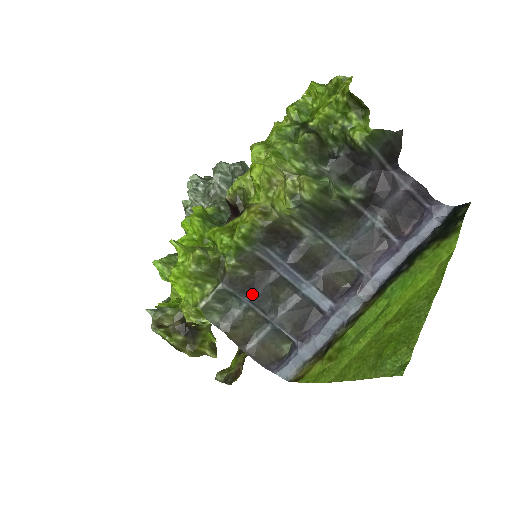
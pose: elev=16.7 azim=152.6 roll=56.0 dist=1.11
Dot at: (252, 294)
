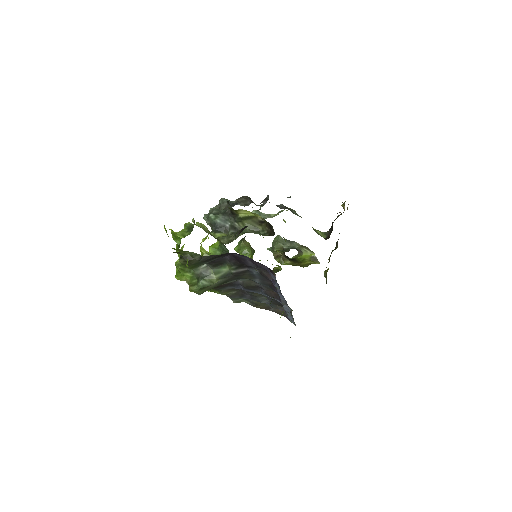
Dot at: (247, 297)
